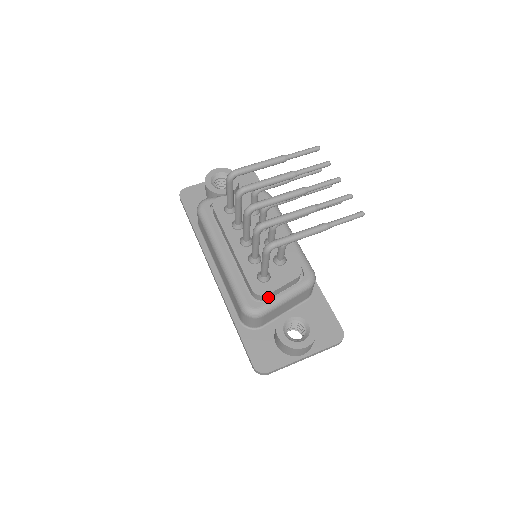
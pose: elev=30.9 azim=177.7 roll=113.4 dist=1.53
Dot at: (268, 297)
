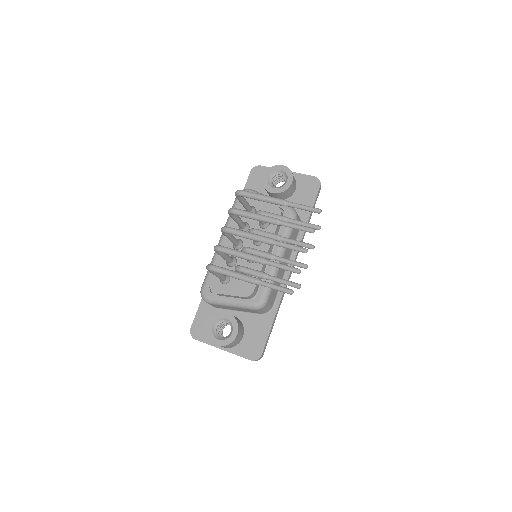
Dot at: (219, 294)
